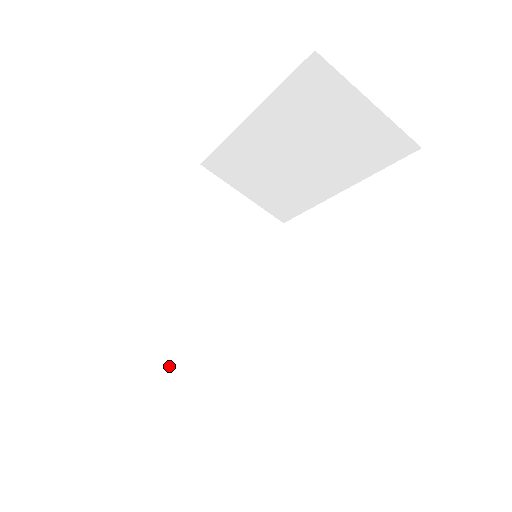
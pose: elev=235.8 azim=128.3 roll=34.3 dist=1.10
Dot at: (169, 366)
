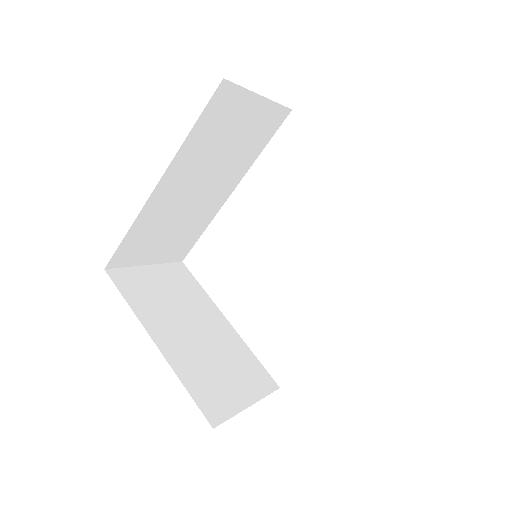
Dot at: (158, 251)
